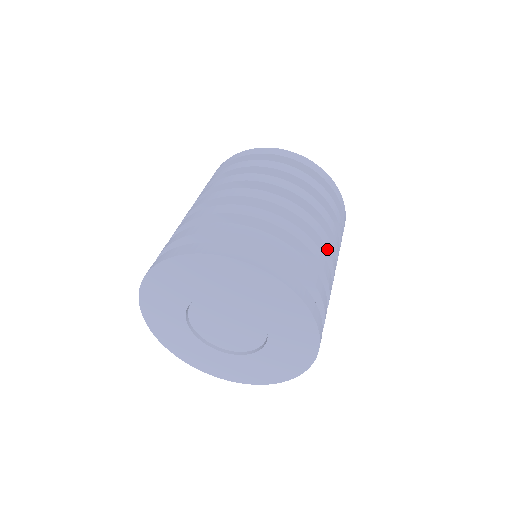
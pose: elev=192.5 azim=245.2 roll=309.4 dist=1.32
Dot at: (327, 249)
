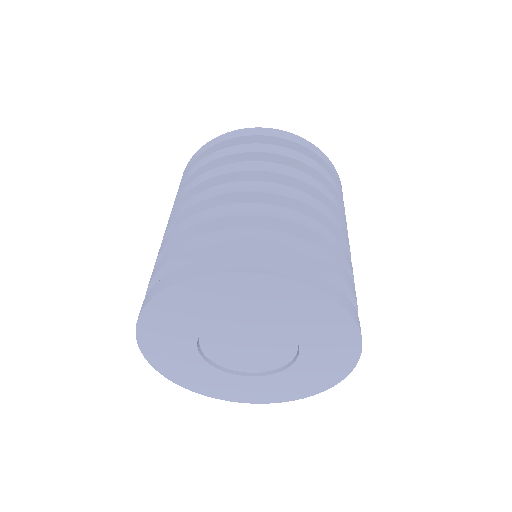
Dot at: occluded
